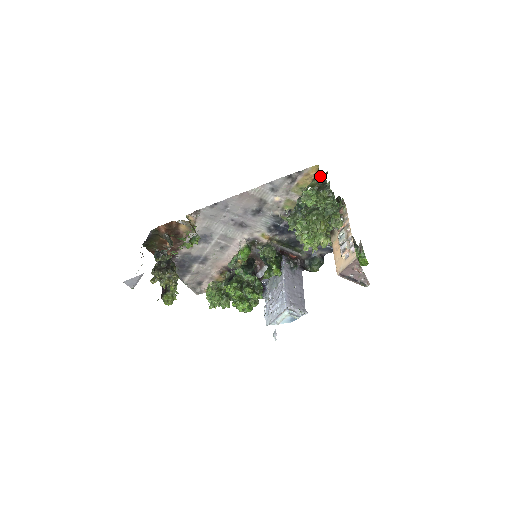
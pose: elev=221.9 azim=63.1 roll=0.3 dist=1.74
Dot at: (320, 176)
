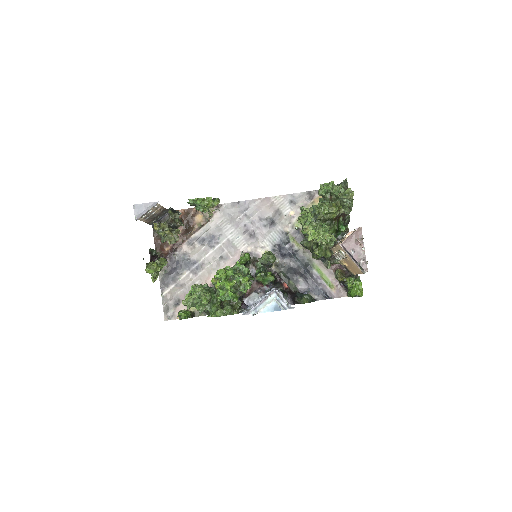
Dot at: occluded
